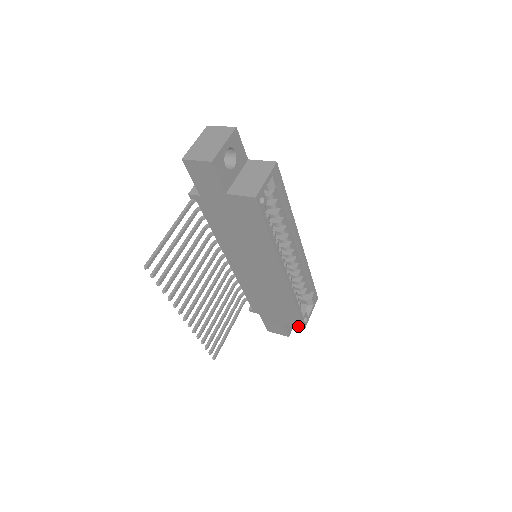
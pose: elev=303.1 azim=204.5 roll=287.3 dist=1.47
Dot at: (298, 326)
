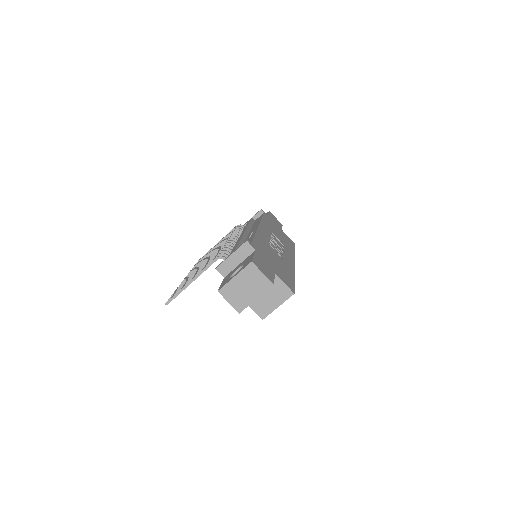
Dot at: occluded
